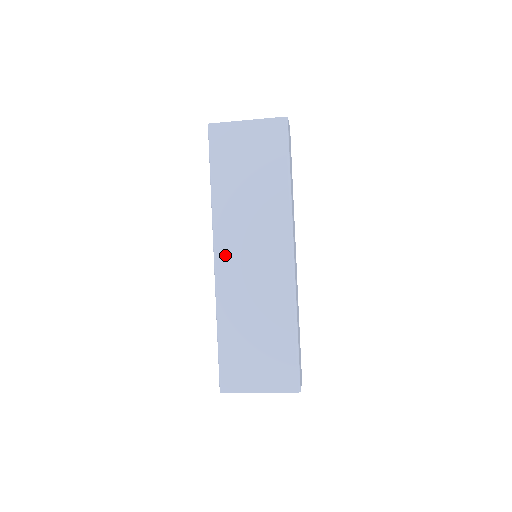
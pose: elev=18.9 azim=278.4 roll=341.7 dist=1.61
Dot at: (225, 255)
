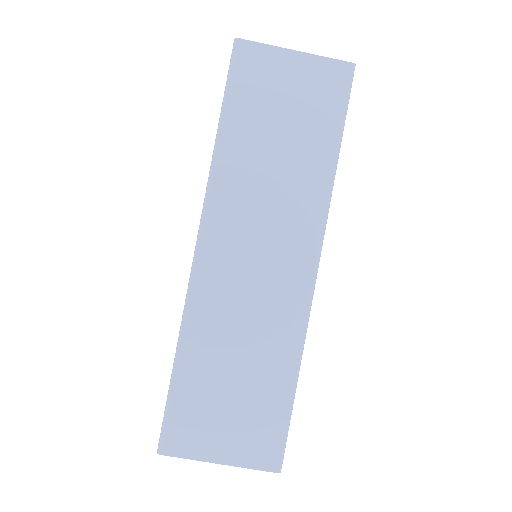
Dot at: (215, 244)
